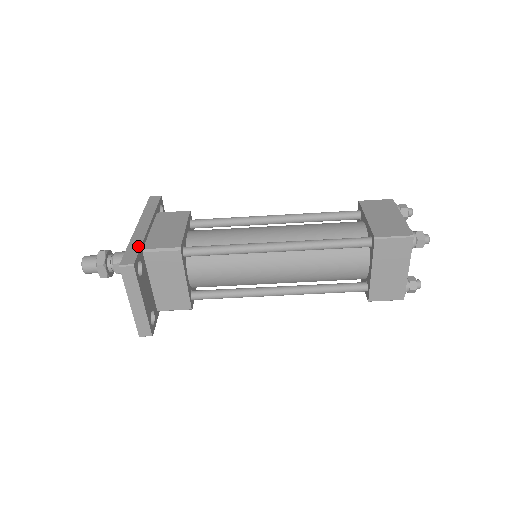
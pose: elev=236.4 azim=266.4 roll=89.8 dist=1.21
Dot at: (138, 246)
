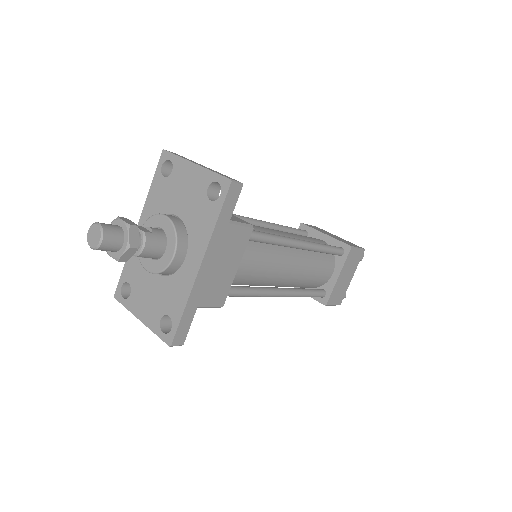
Dot at: (193, 313)
